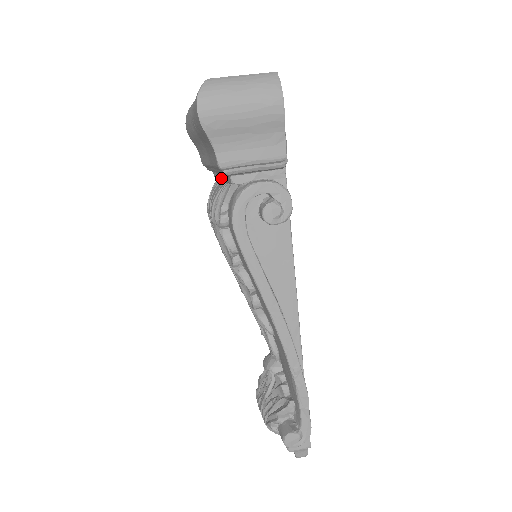
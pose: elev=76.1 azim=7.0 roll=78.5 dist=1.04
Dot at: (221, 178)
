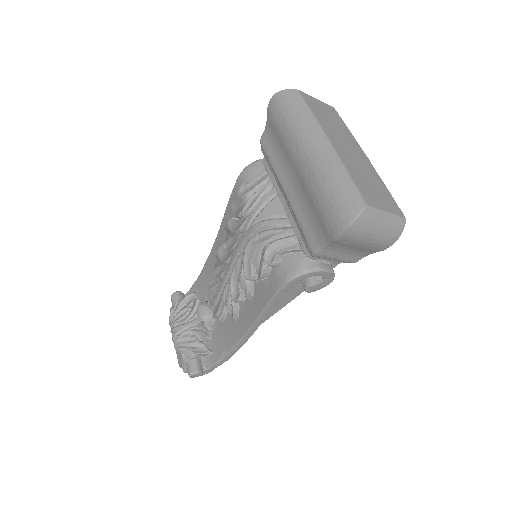
Dot at: (281, 198)
